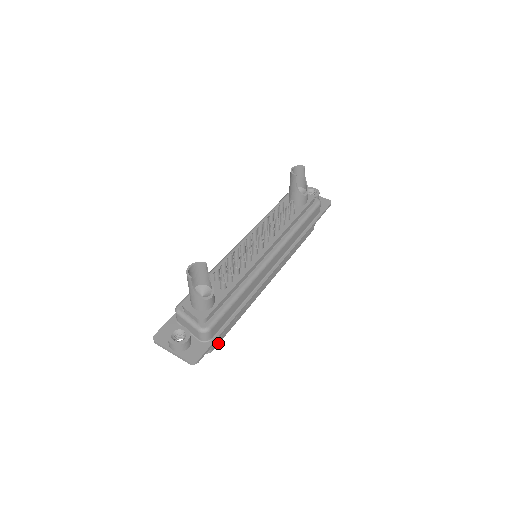
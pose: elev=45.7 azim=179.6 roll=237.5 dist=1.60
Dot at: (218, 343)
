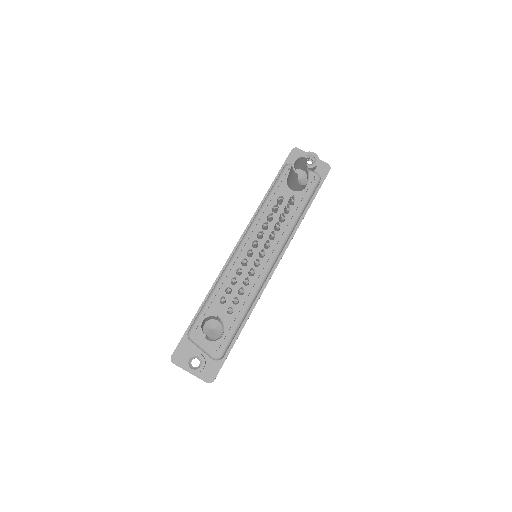
Dot at: occluded
